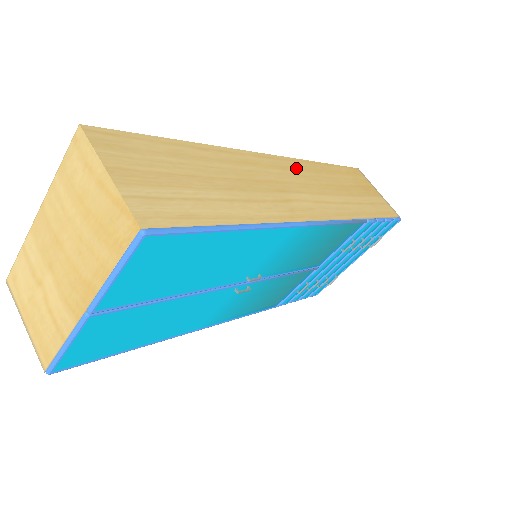
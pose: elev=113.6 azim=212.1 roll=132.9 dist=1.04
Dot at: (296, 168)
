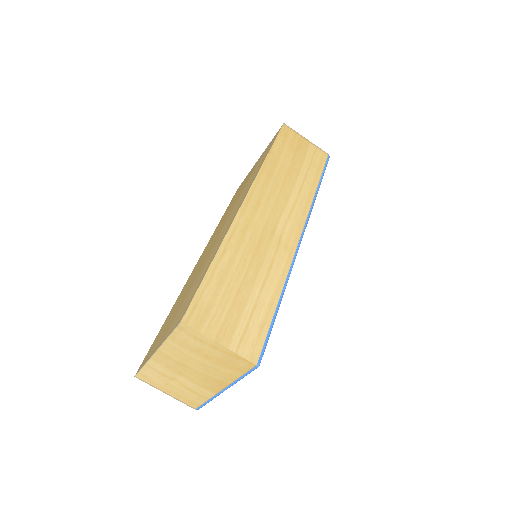
Dot at: (262, 191)
